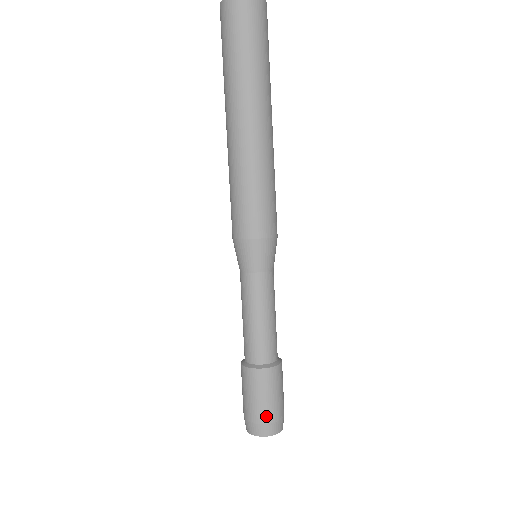
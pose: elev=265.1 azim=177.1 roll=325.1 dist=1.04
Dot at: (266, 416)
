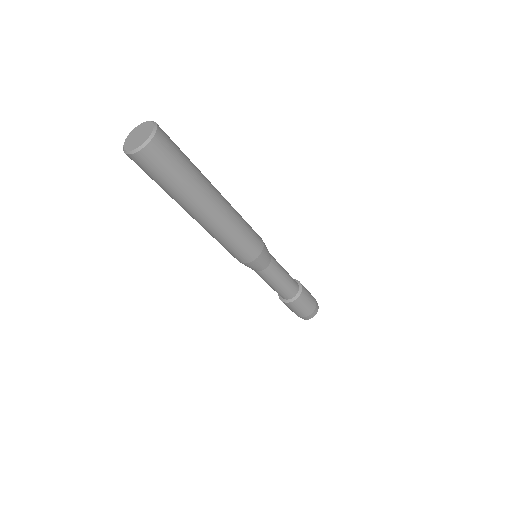
Dot at: occluded
